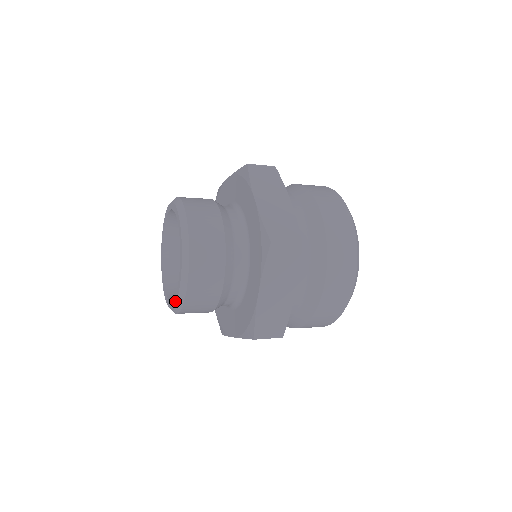
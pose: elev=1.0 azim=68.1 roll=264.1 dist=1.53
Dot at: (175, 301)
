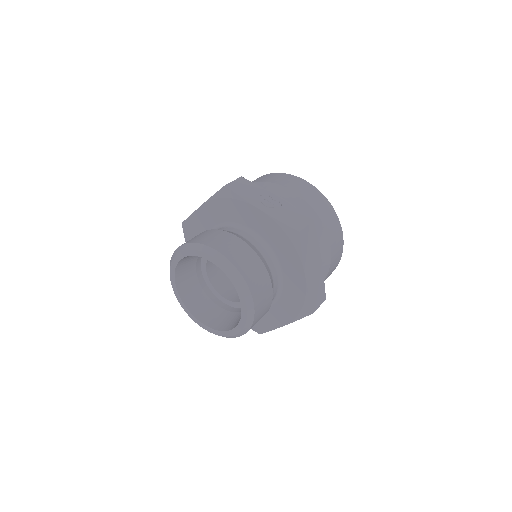
Dot at: (214, 333)
